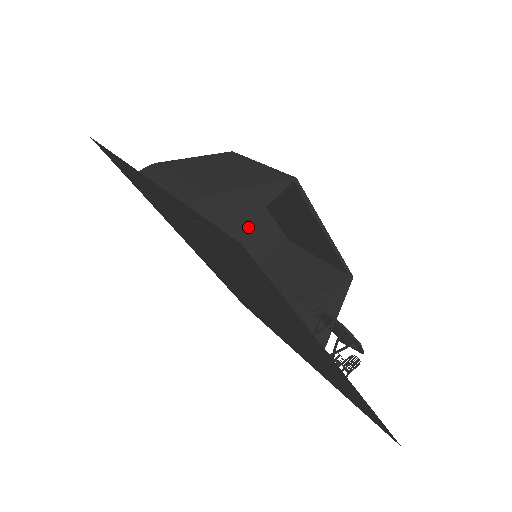
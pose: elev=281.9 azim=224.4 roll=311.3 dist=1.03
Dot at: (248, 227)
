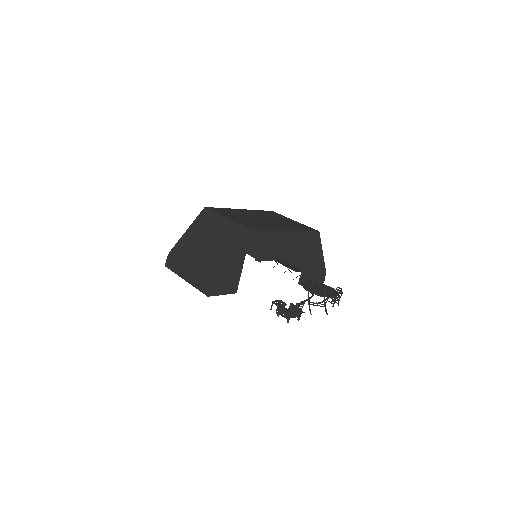
Dot at: occluded
